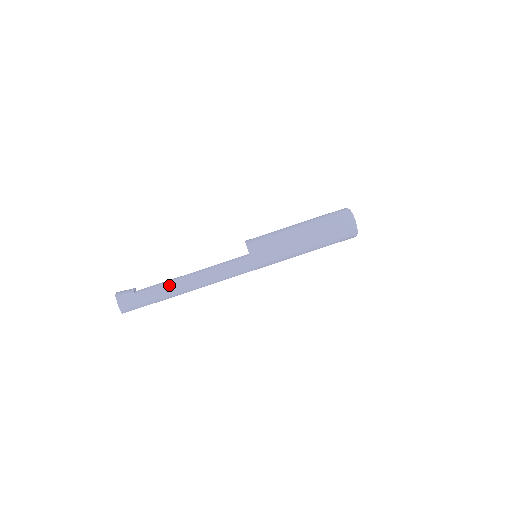
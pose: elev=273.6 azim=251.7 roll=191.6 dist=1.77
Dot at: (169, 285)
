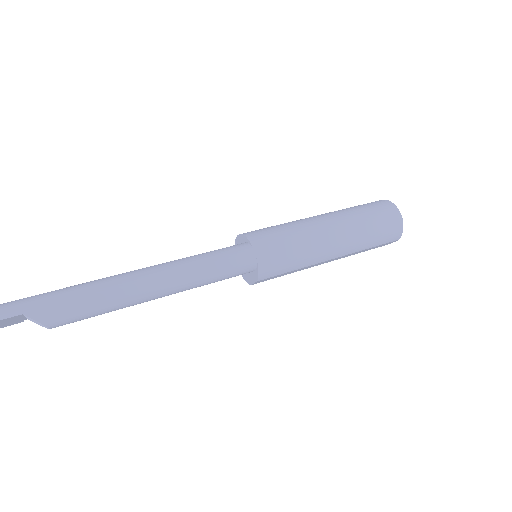
Dot at: occluded
